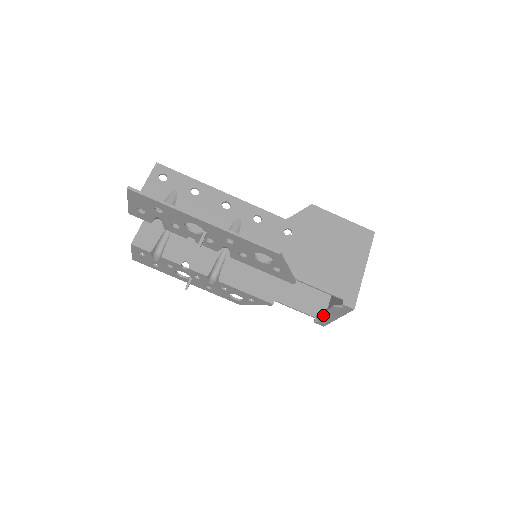
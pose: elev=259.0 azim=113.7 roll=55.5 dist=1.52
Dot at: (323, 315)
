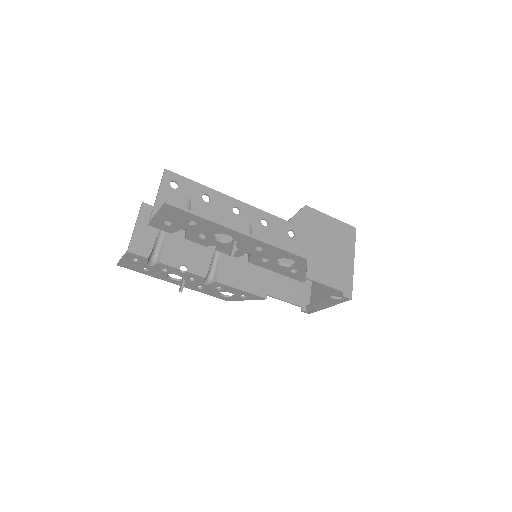
Dot at: (315, 305)
